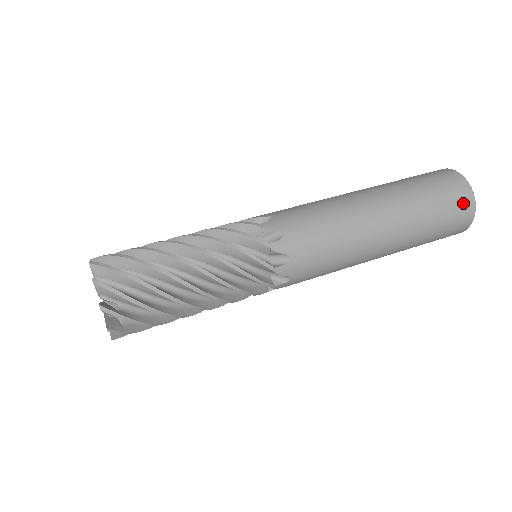
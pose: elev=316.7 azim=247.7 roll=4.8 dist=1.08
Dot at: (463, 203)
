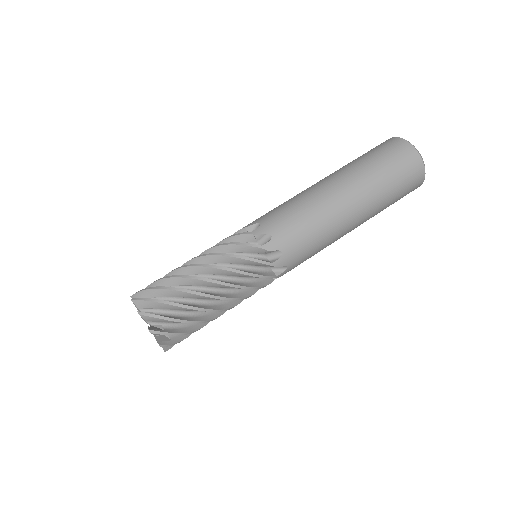
Dot at: occluded
